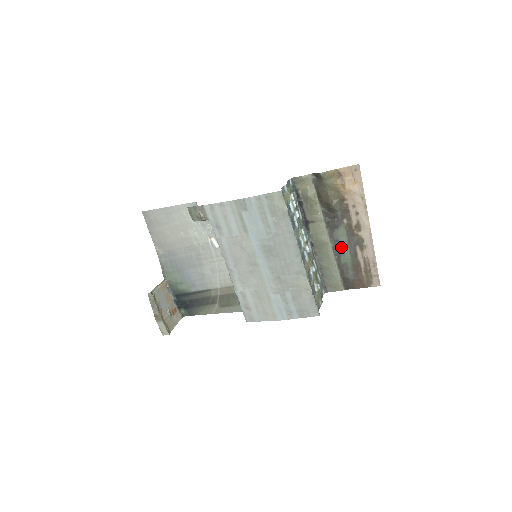
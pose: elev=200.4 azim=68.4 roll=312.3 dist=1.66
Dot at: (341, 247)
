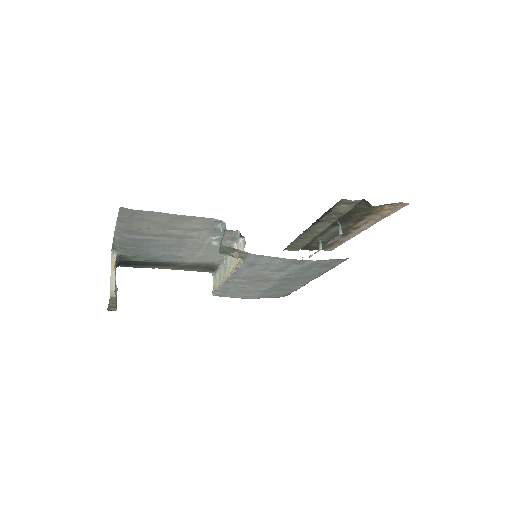
Dot at: (327, 234)
